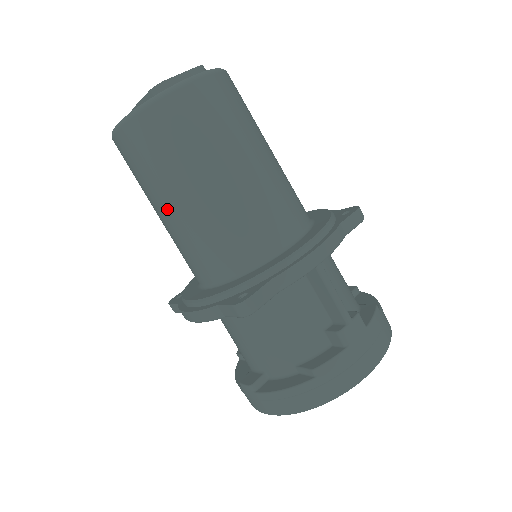
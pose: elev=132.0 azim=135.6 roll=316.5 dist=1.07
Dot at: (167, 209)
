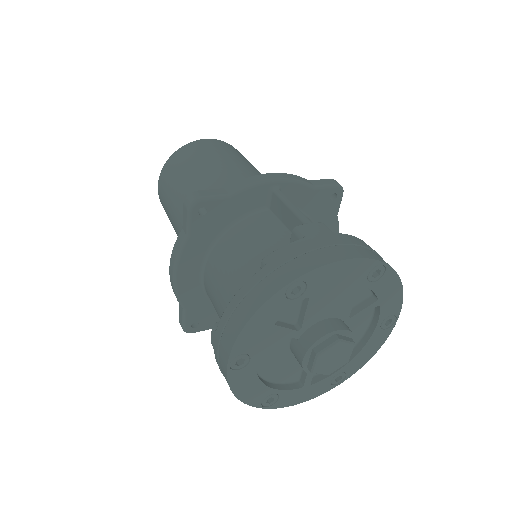
Dot at: (176, 210)
